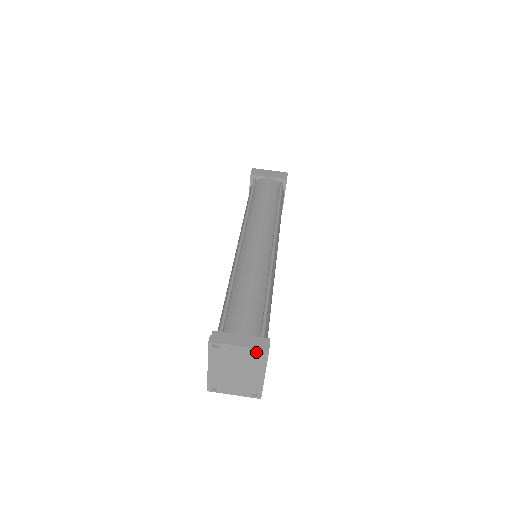
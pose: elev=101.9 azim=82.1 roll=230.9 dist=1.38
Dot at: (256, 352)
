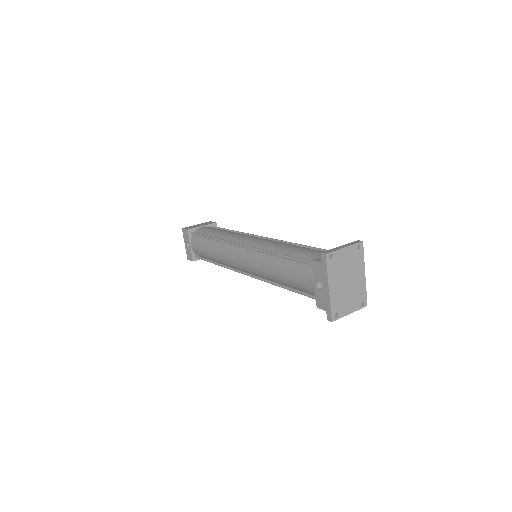
Dot at: (356, 248)
